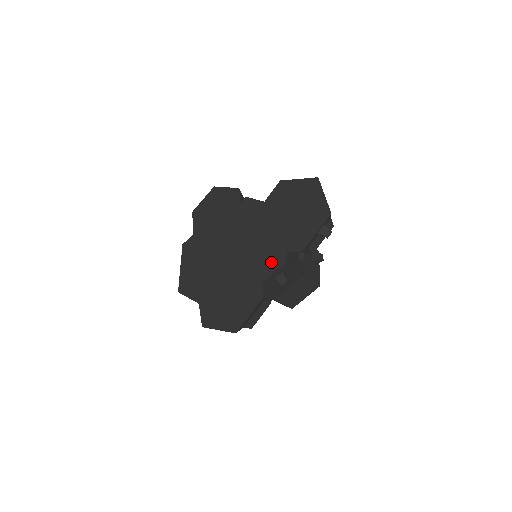
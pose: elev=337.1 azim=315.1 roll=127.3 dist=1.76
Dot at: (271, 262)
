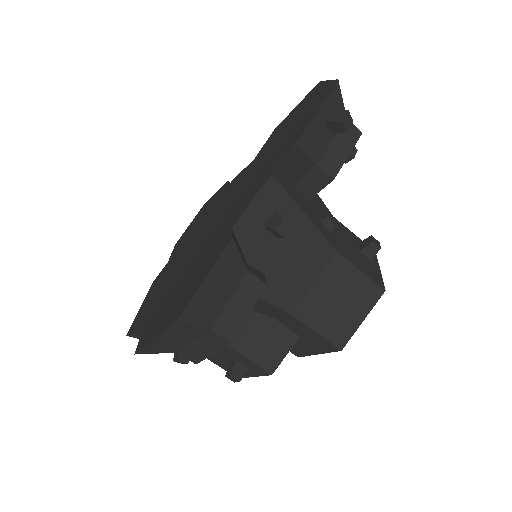
Dot at: (250, 195)
